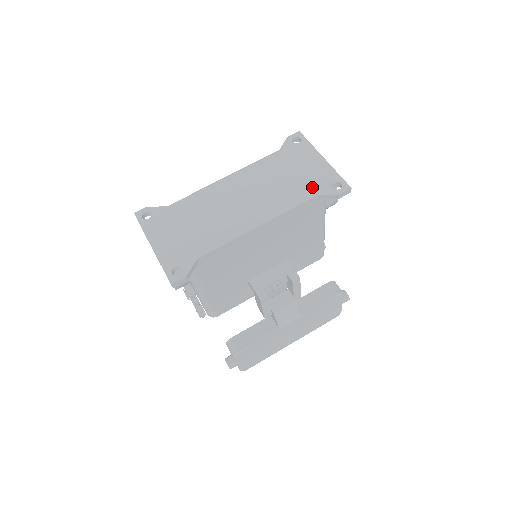
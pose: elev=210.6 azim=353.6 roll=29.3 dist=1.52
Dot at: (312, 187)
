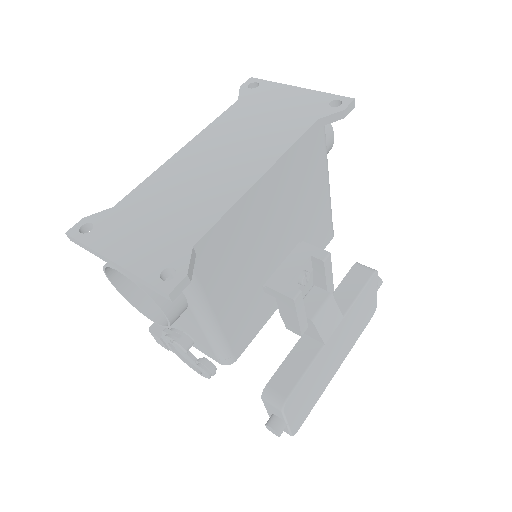
Dot at: (305, 115)
